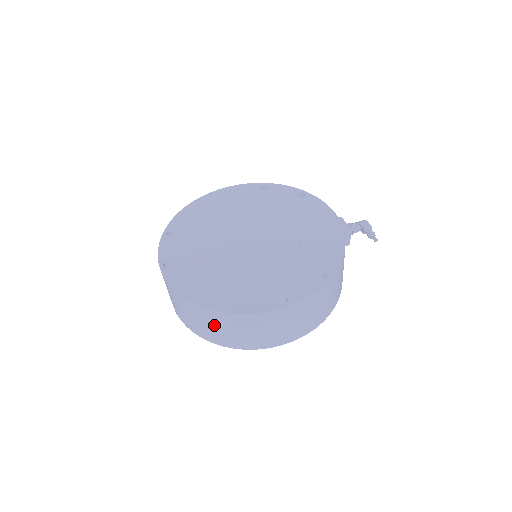
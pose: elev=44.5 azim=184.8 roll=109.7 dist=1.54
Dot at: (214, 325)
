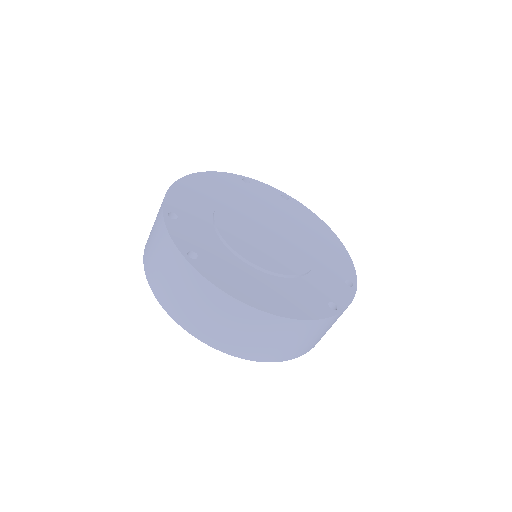
Dot at: (259, 333)
